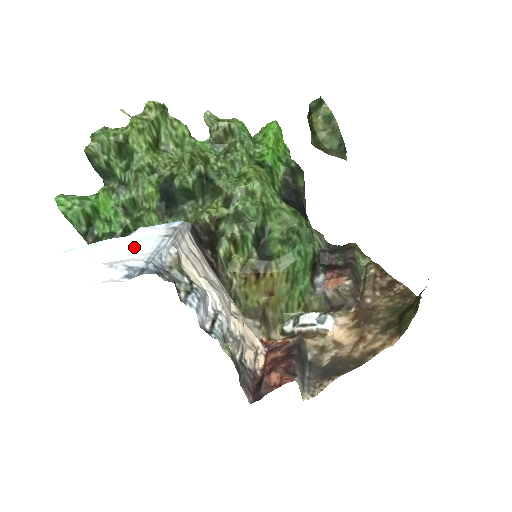
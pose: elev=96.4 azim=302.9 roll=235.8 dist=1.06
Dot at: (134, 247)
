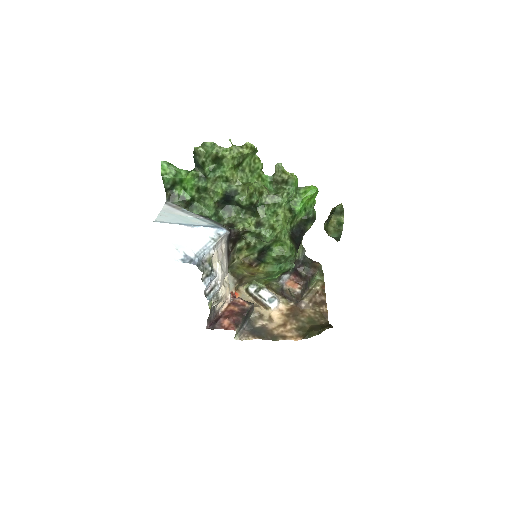
Dot at: (193, 239)
